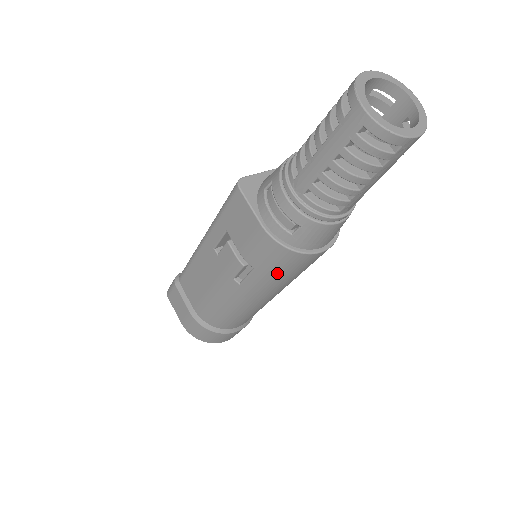
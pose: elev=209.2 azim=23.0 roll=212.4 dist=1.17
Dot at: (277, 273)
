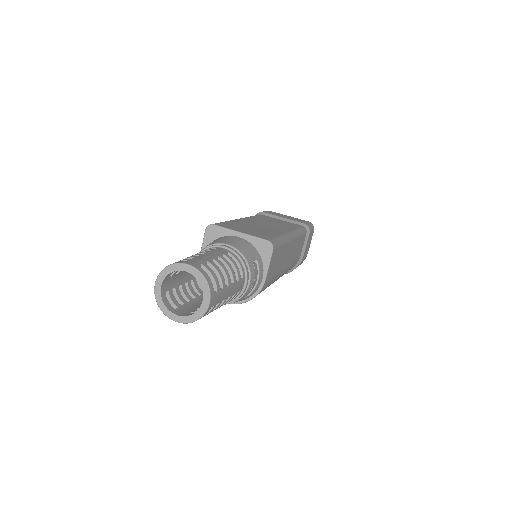
Dot at: occluded
